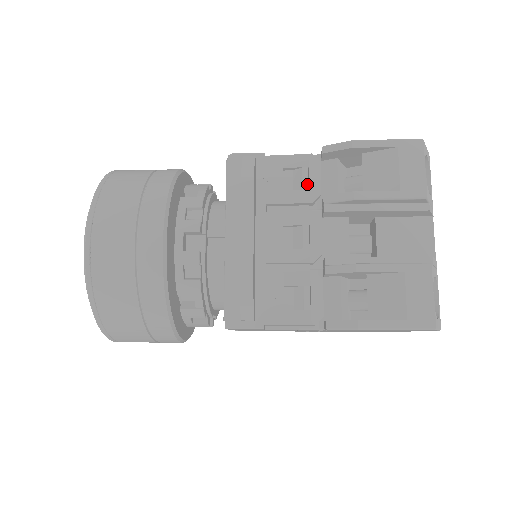
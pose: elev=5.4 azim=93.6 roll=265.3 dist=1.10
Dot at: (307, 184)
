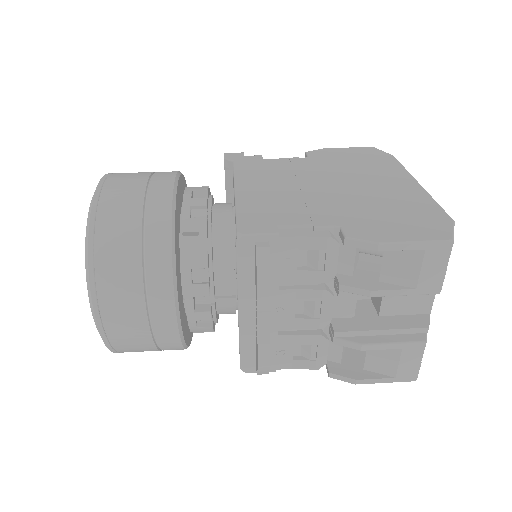
Dot at: (323, 265)
